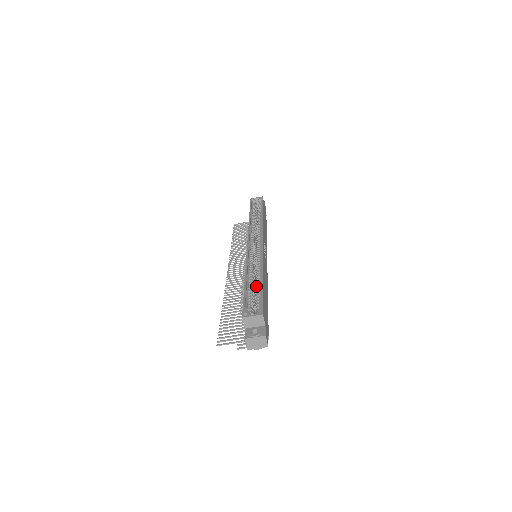
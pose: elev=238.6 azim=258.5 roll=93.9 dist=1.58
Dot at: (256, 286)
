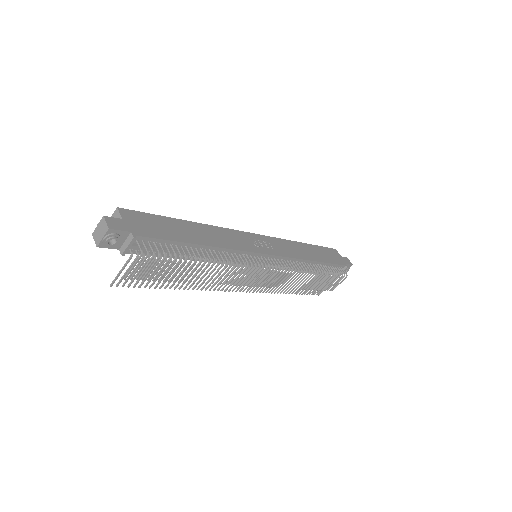
Dot at: occluded
